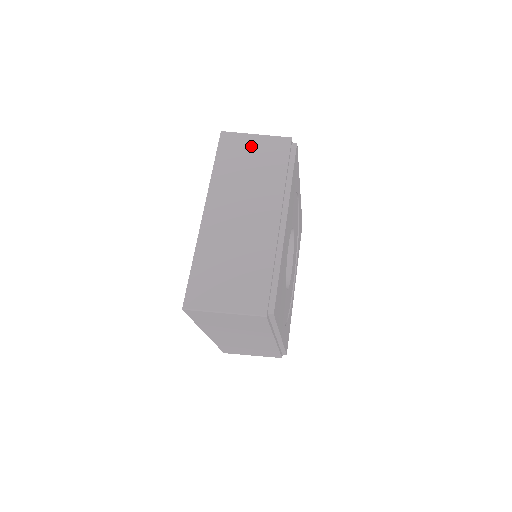
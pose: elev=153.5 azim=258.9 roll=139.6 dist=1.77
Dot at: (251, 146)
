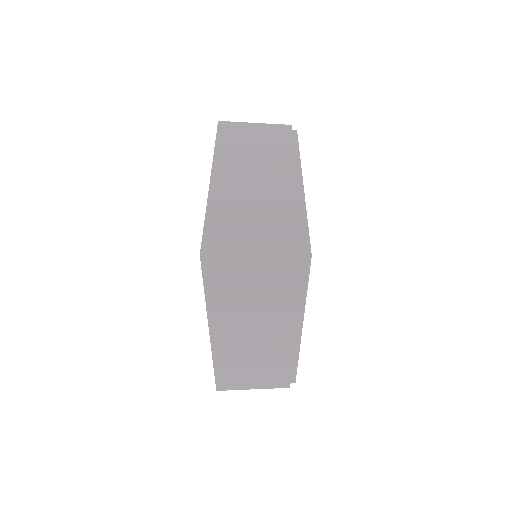
Dot at: (249, 271)
